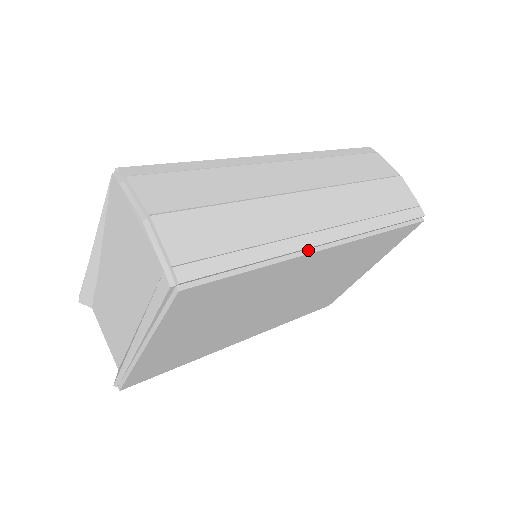
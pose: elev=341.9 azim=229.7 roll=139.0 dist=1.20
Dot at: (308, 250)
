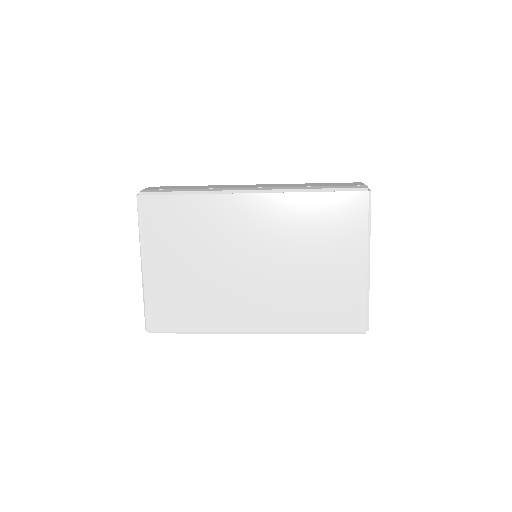
Dot at: (232, 193)
